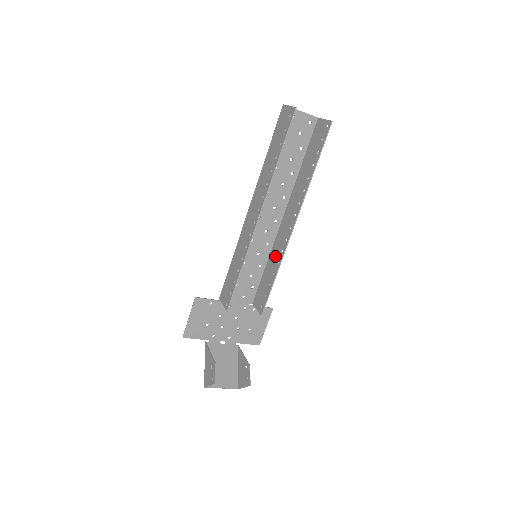
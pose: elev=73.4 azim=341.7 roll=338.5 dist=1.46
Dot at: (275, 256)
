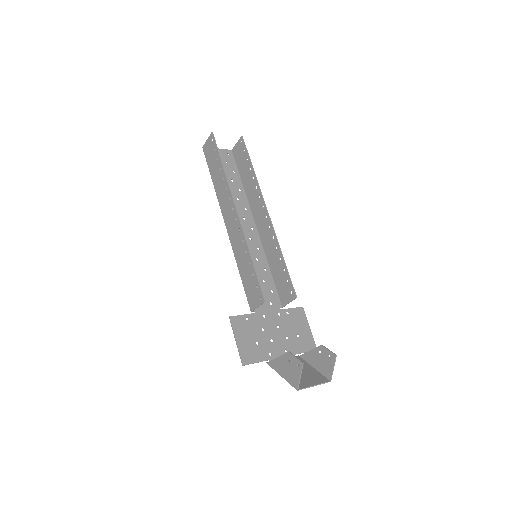
Dot at: (271, 249)
